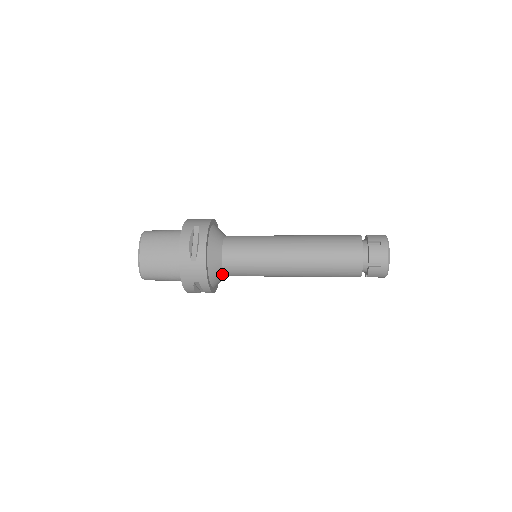
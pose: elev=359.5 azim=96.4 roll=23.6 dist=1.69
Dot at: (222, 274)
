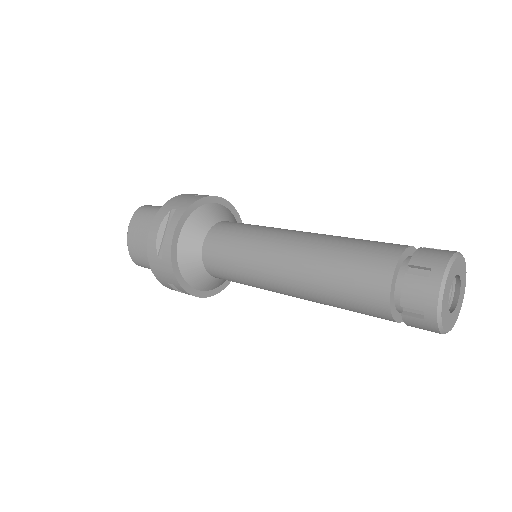
Dot at: (209, 276)
